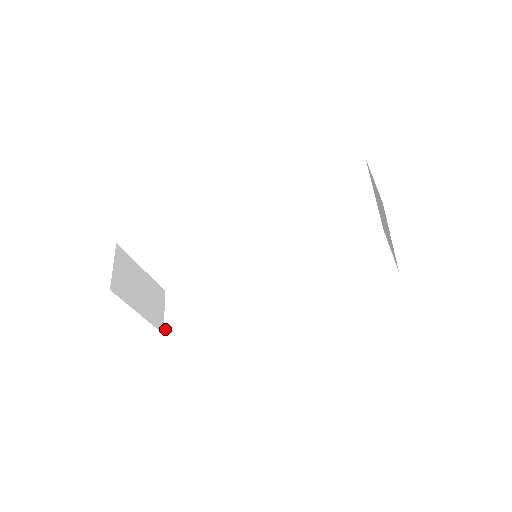
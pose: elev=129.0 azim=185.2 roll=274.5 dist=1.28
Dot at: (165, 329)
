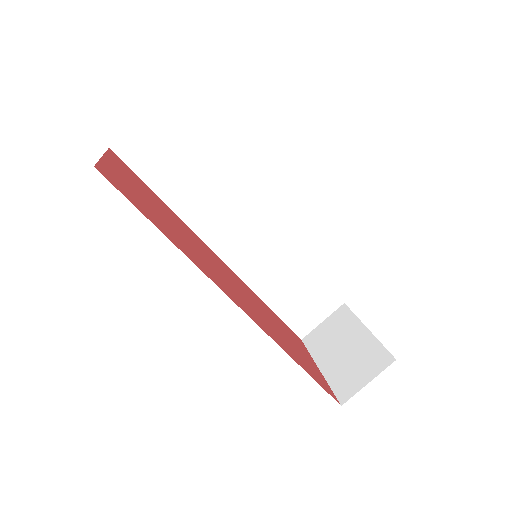
Dot at: (116, 145)
